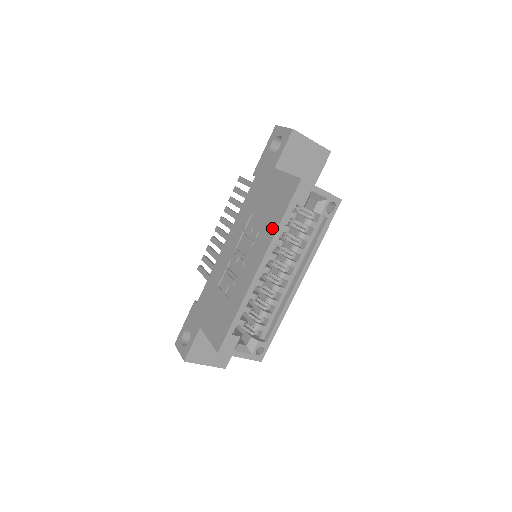
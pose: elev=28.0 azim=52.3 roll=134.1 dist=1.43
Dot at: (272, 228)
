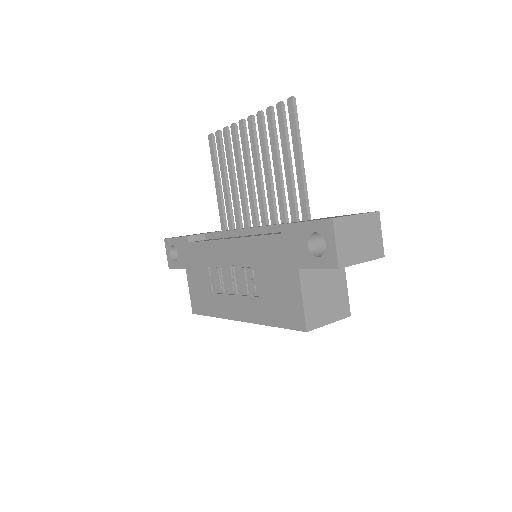
Dot at: (264, 317)
